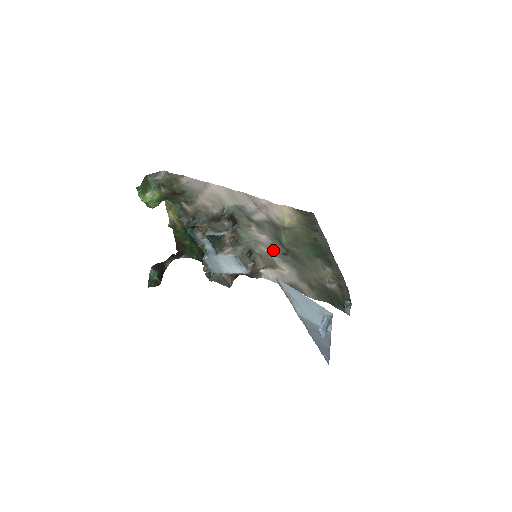
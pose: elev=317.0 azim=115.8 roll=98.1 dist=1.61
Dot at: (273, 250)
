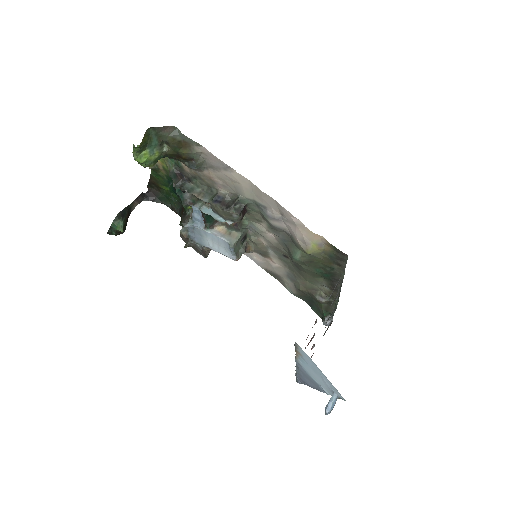
Dot at: (274, 248)
